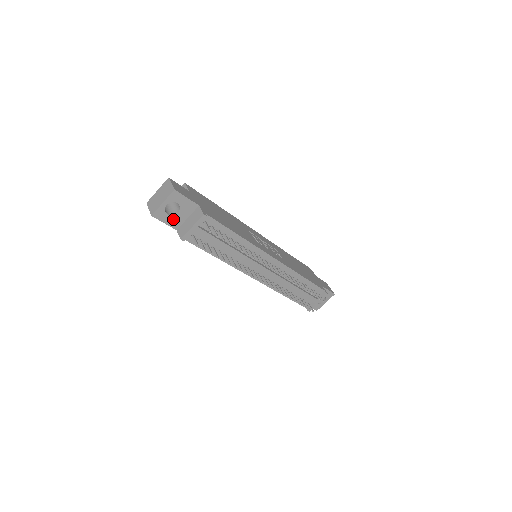
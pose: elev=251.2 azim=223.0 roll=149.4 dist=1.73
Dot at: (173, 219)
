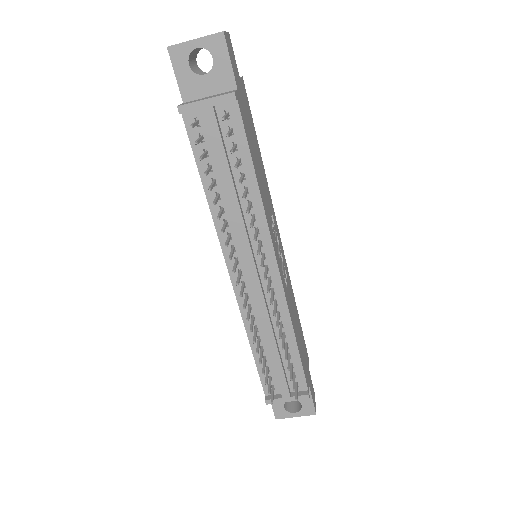
Dot at: (191, 80)
